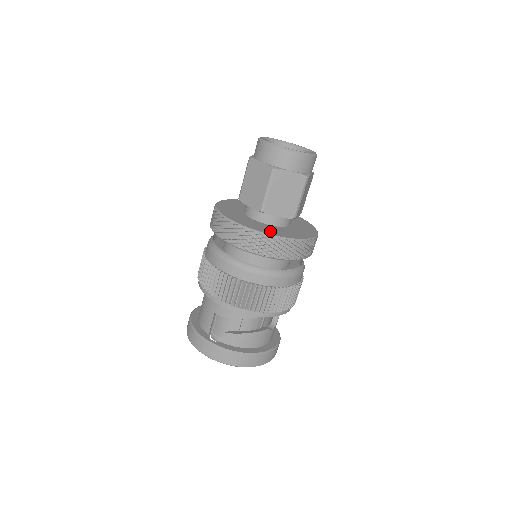
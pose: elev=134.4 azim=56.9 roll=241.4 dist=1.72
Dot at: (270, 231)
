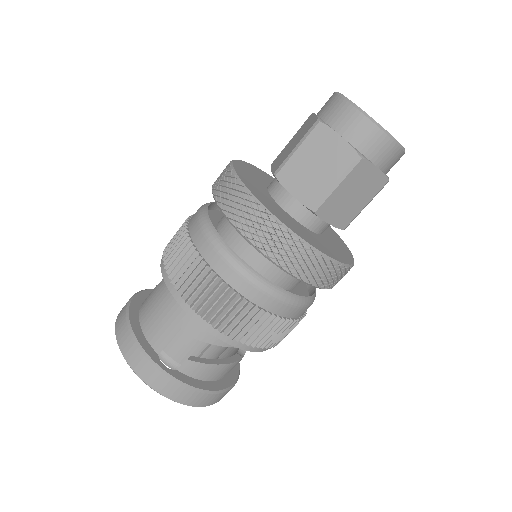
Dot at: (319, 245)
